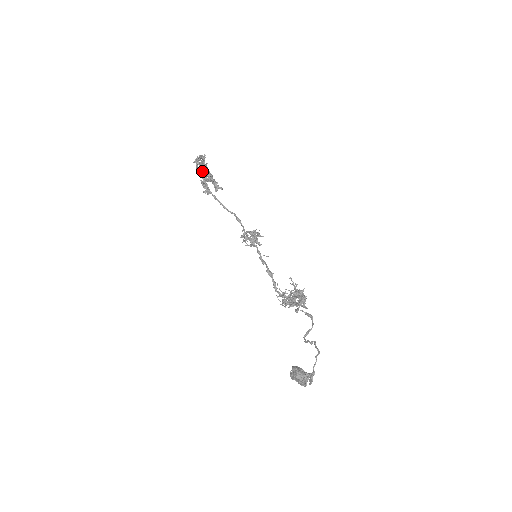
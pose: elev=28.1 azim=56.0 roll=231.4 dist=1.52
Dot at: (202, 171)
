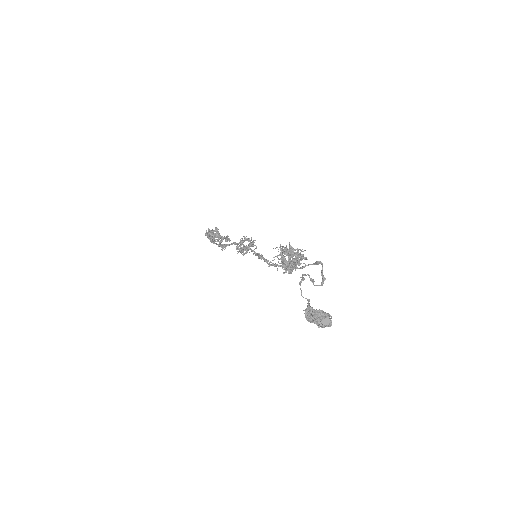
Dot at: occluded
